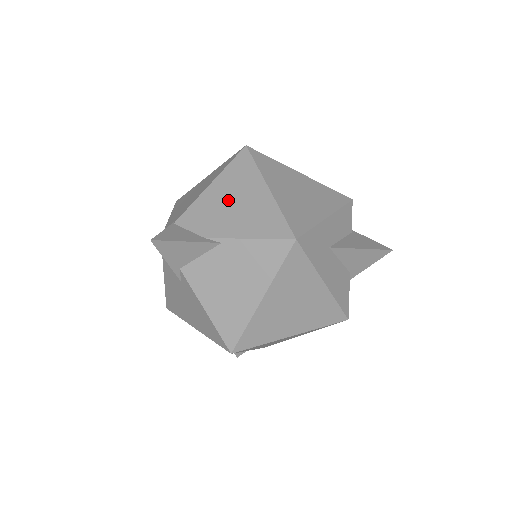
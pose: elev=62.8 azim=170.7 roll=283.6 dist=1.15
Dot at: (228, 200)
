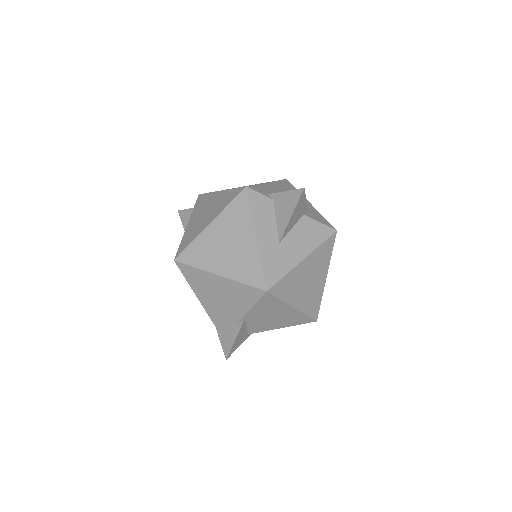
Dot at: (215, 298)
